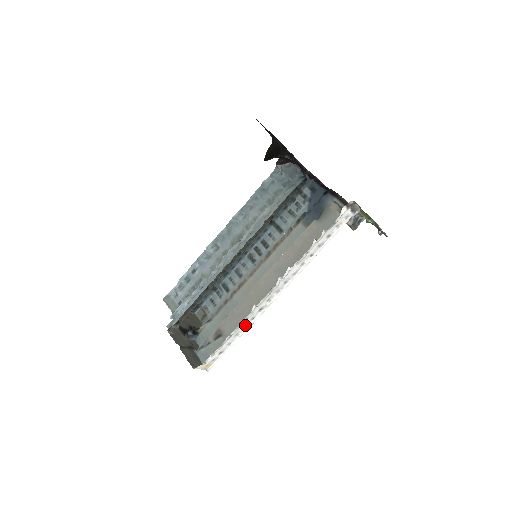
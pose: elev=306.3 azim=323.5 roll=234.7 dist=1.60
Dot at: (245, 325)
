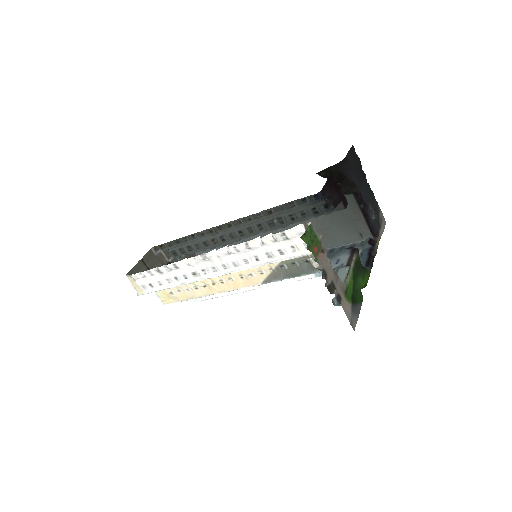
Dot at: (177, 277)
